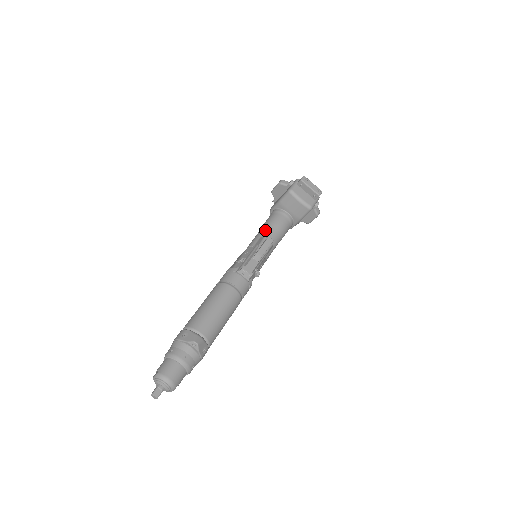
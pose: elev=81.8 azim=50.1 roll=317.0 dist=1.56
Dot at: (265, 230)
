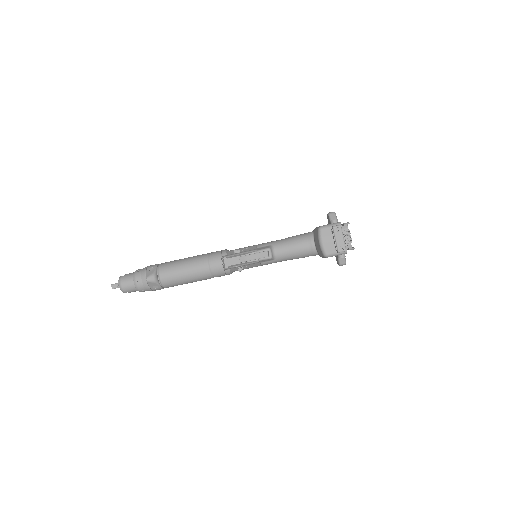
Dot at: (281, 242)
